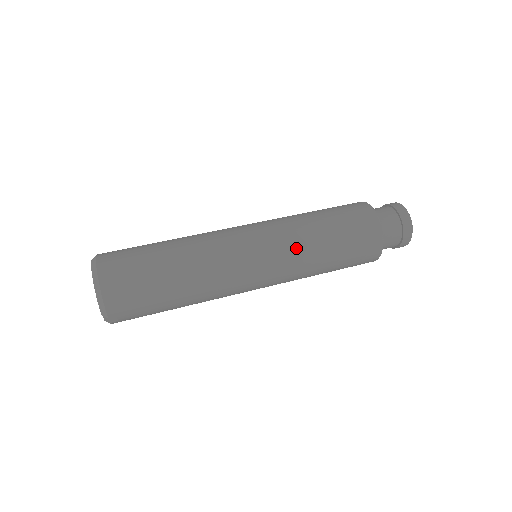
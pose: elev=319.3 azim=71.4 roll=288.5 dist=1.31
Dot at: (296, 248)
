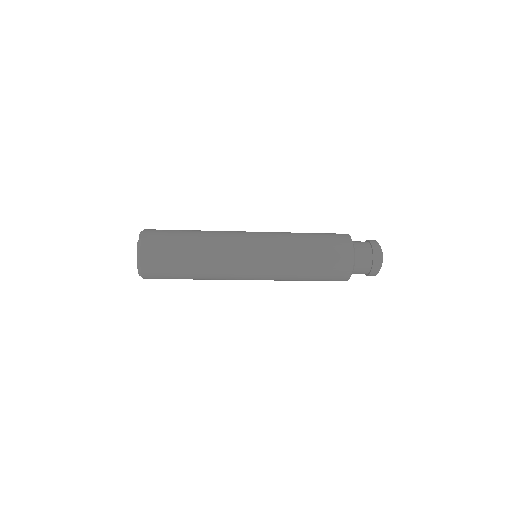
Dot at: occluded
